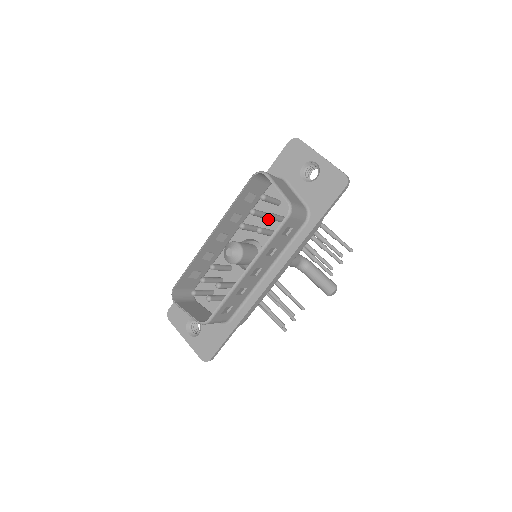
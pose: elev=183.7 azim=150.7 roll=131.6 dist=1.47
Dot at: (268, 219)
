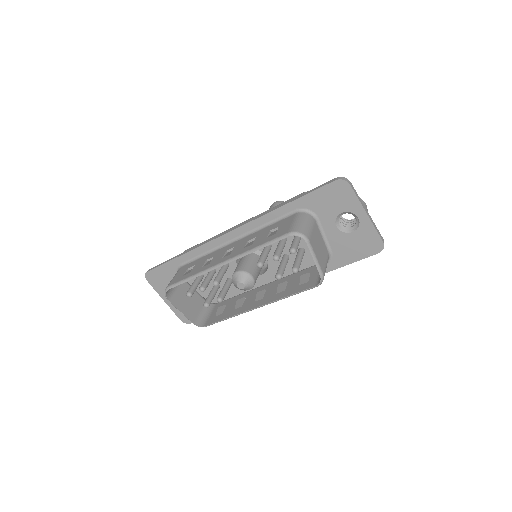
Dot at: occluded
